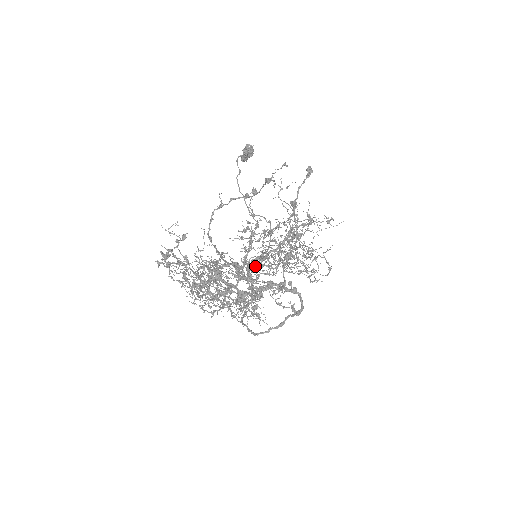
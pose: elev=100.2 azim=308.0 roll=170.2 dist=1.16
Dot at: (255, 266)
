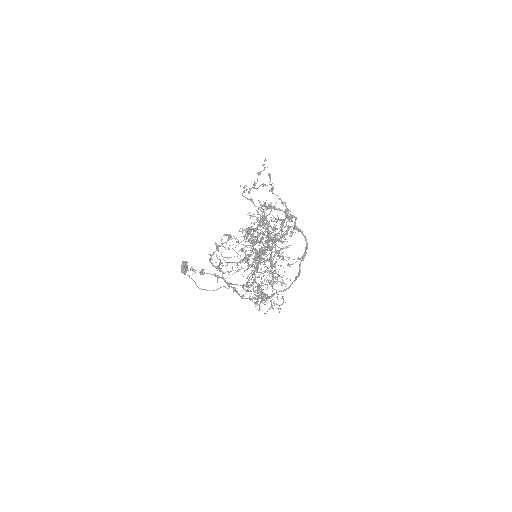
Dot at: (274, 221)
